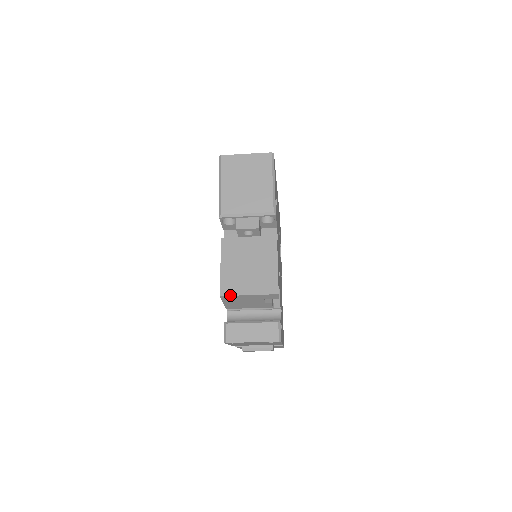
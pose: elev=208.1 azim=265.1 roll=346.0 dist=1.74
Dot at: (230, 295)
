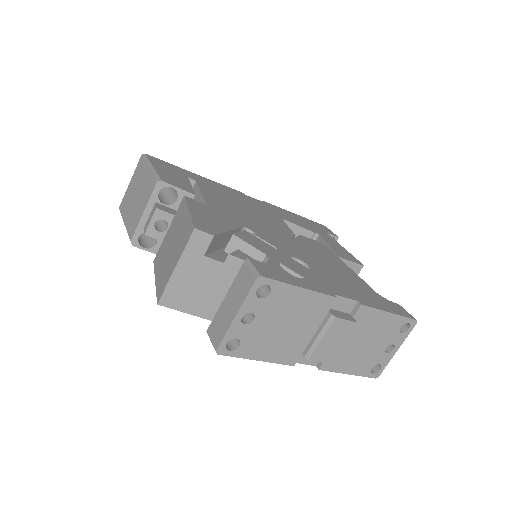
Dot at: (163, 291)
